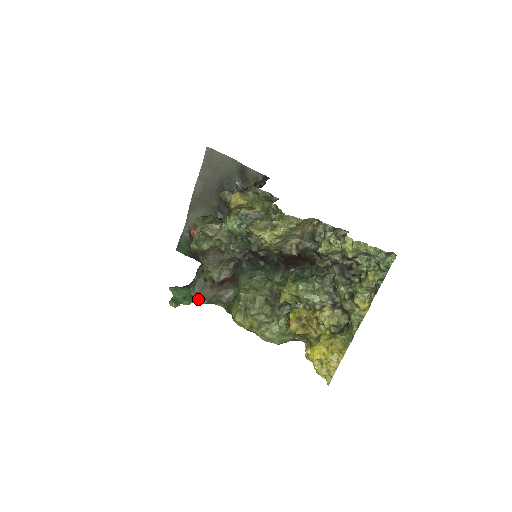
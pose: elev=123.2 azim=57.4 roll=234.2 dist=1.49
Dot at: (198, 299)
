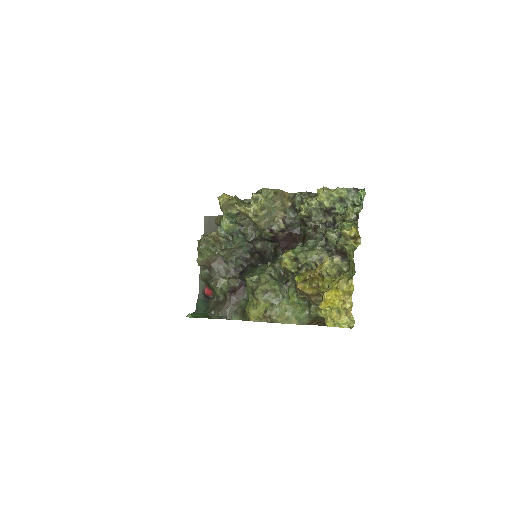
Dot at: (214, 317)
